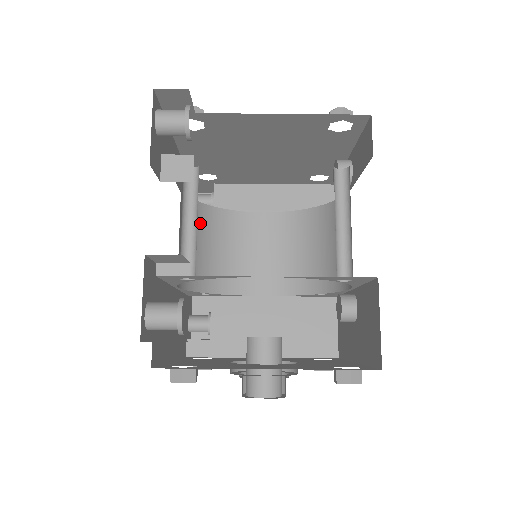
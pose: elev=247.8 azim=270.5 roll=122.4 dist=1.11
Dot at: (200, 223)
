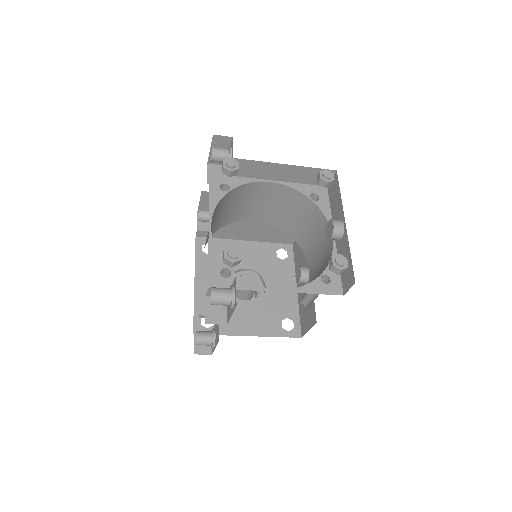
Dot at: (218, 209)
